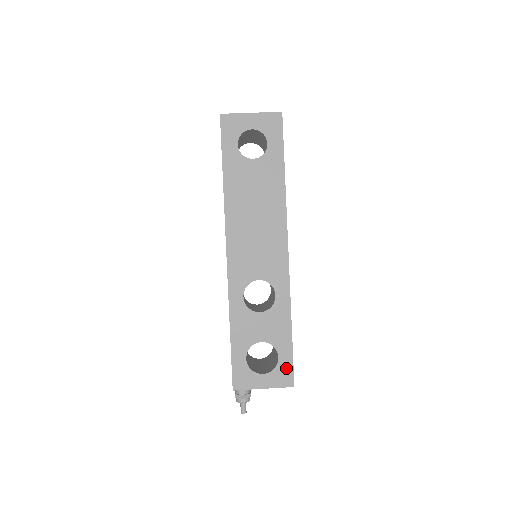
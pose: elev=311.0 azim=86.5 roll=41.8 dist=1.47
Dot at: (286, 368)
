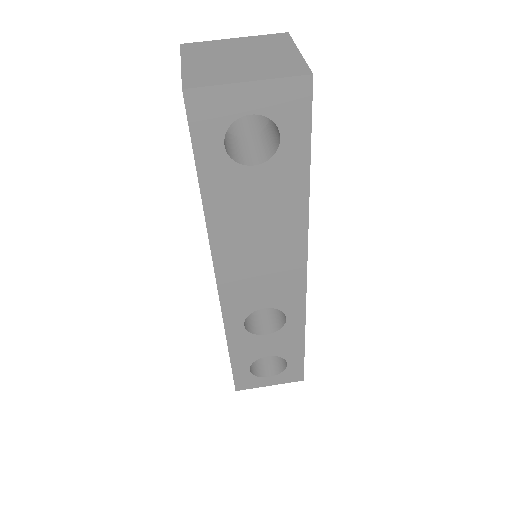
Dot at: (295, 370)
